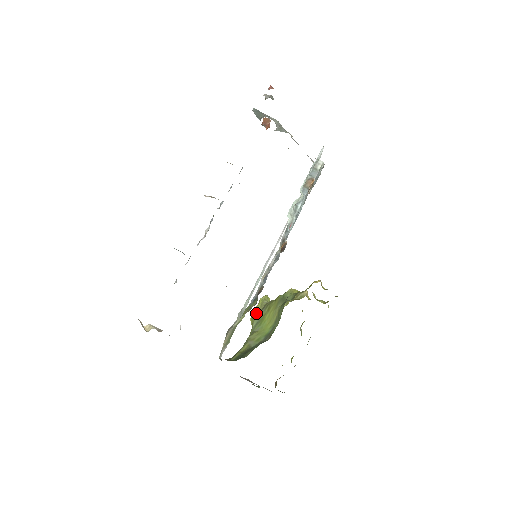
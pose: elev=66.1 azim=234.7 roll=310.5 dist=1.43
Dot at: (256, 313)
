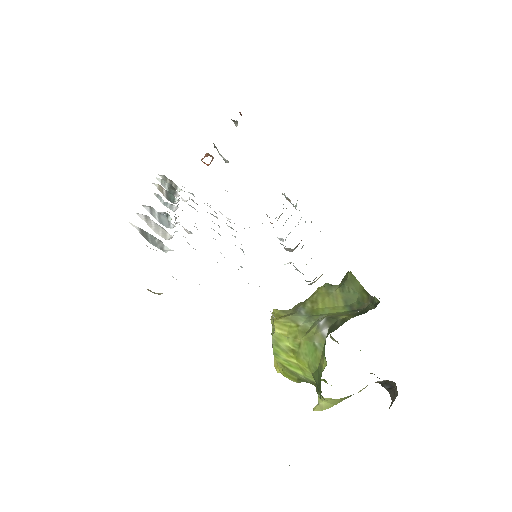
Dot at: (289, 315)
